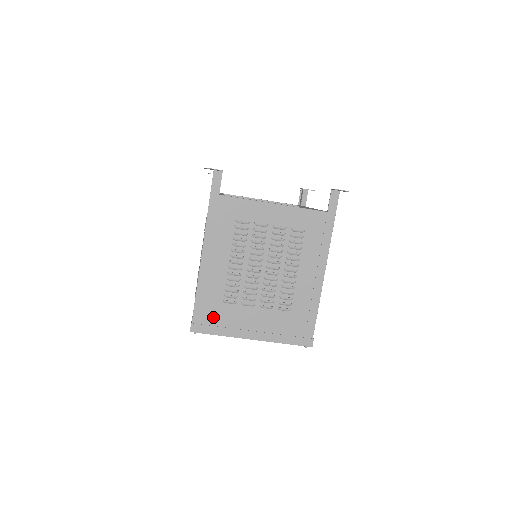
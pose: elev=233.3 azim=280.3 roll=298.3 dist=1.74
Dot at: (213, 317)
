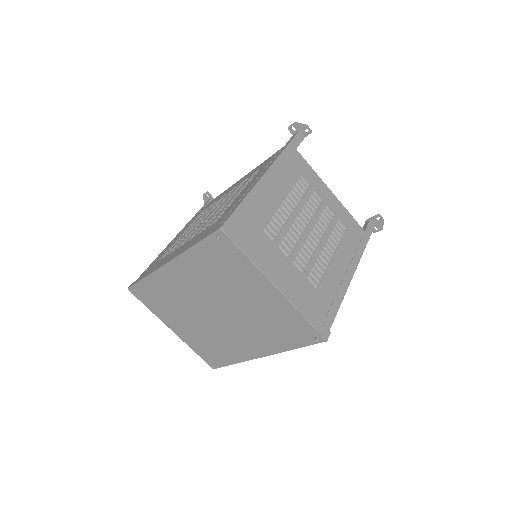
Dot at: (247, 235)
